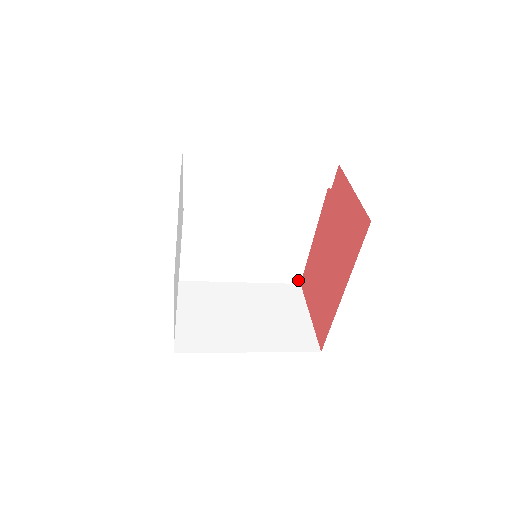
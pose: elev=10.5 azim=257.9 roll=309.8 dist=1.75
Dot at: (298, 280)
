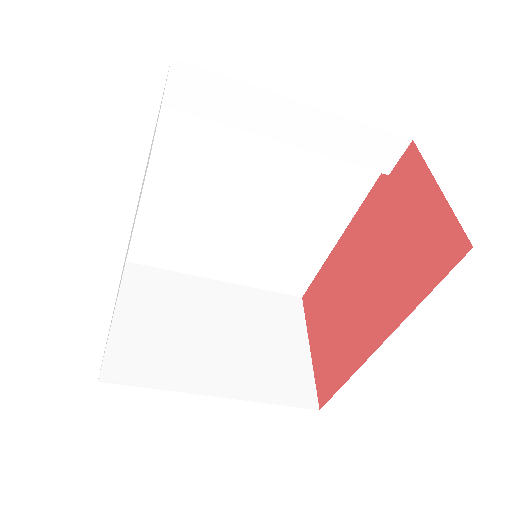
Dot at: (300, 292)
